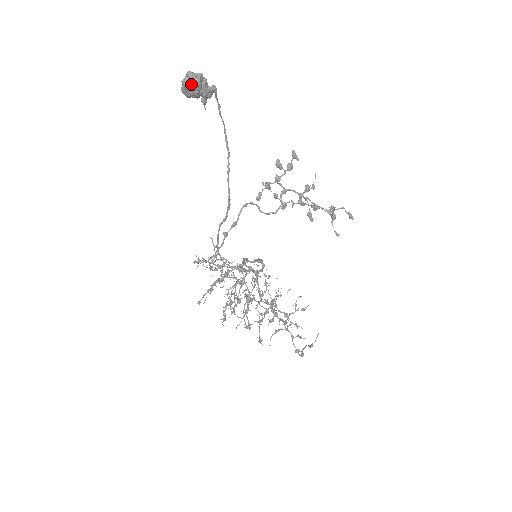
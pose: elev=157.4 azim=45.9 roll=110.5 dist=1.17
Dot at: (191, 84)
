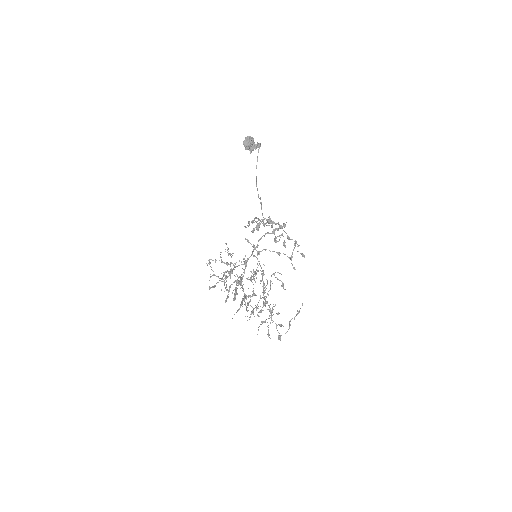
Dot at: (250, 139)
